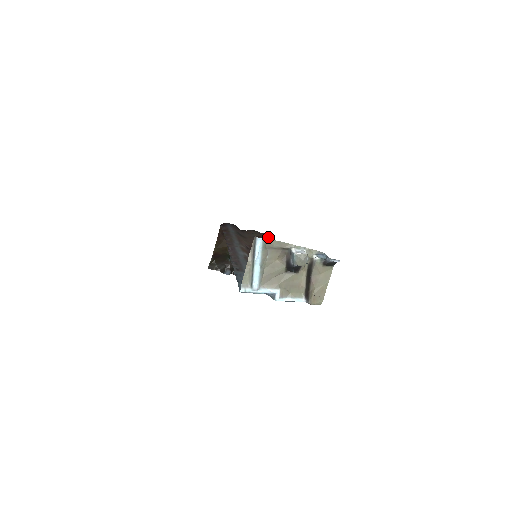
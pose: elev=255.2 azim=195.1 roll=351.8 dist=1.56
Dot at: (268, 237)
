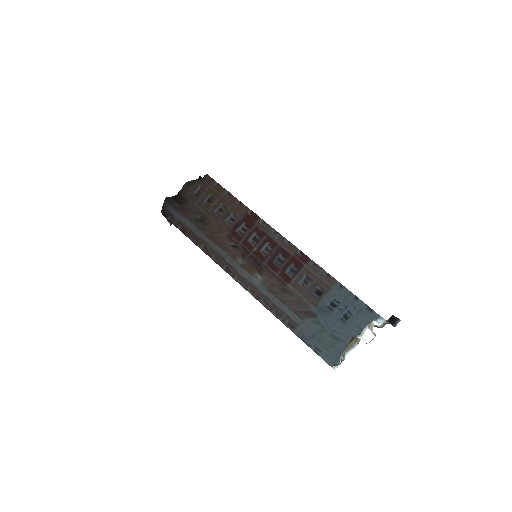
Dot at: (217, 191)
